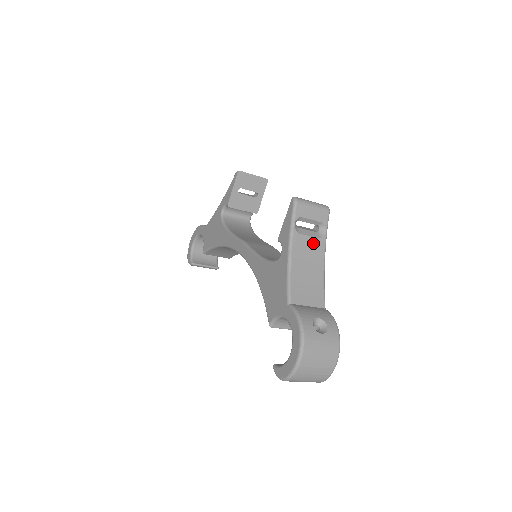
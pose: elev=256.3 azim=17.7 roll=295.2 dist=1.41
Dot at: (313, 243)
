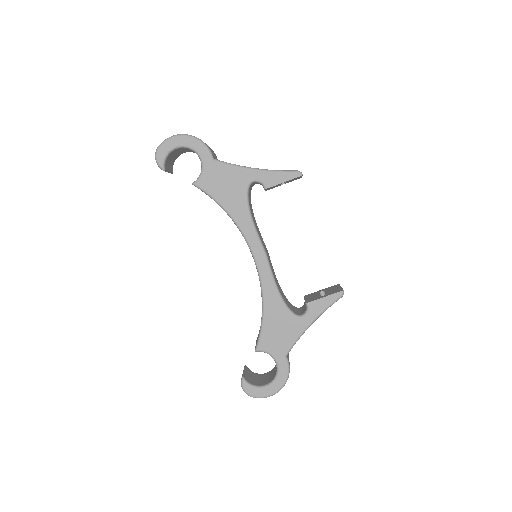
Dot at: occluded
